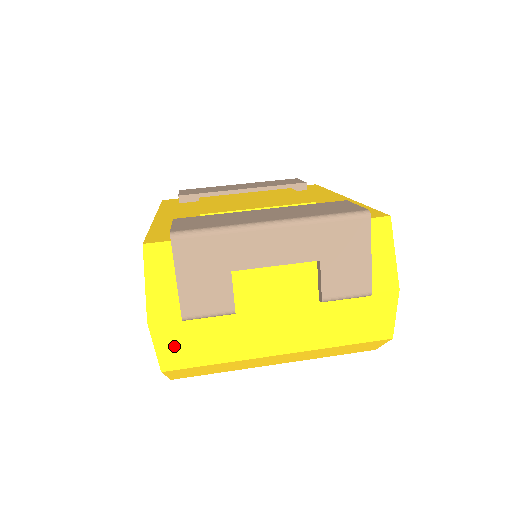
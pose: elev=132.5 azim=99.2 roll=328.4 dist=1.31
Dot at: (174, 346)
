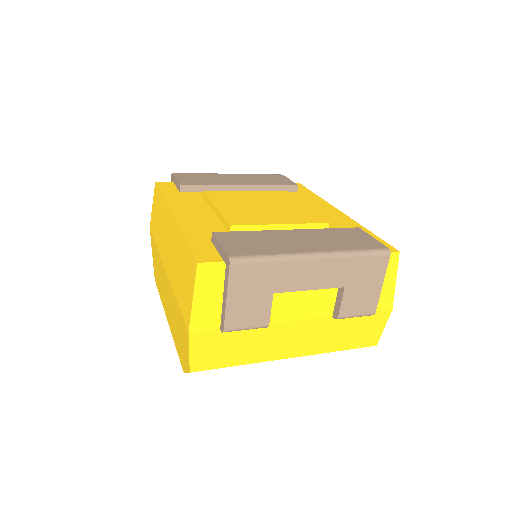
Dot at: (206, 351)
